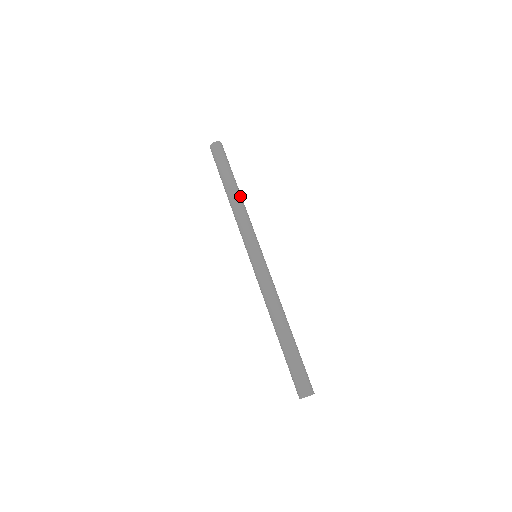
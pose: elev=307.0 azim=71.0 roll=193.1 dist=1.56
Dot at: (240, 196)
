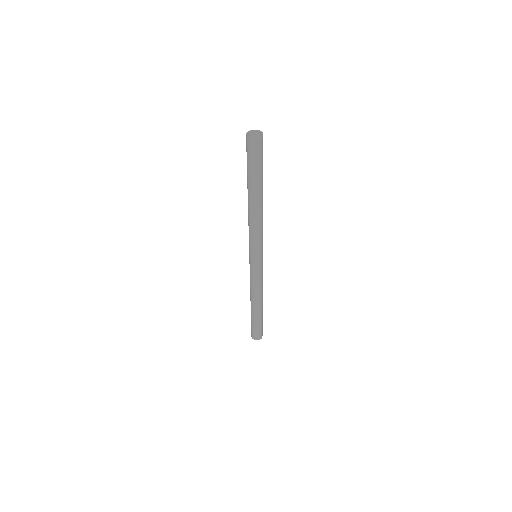
Dot at: (260, 207)
